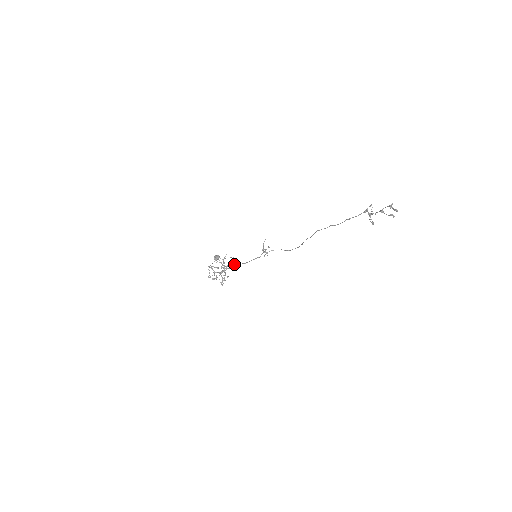
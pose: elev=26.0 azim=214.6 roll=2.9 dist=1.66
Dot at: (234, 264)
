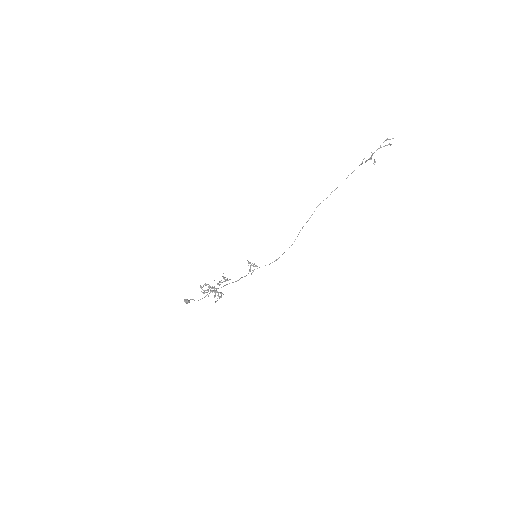
Dot at: (227, 279)
